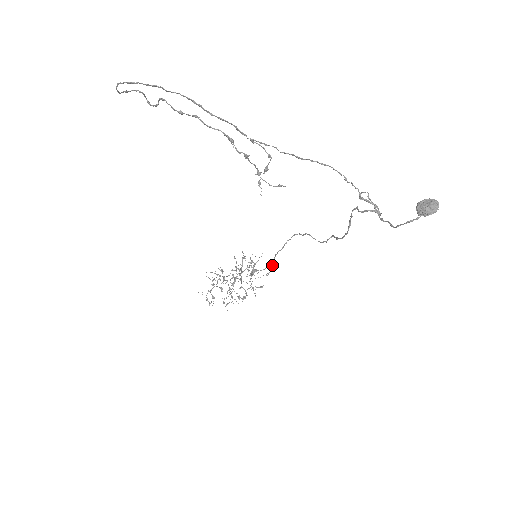
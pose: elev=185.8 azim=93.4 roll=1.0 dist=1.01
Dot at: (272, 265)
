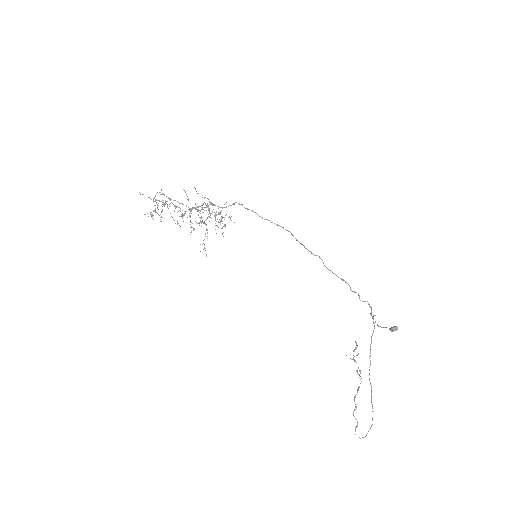
Dot at: occluded
